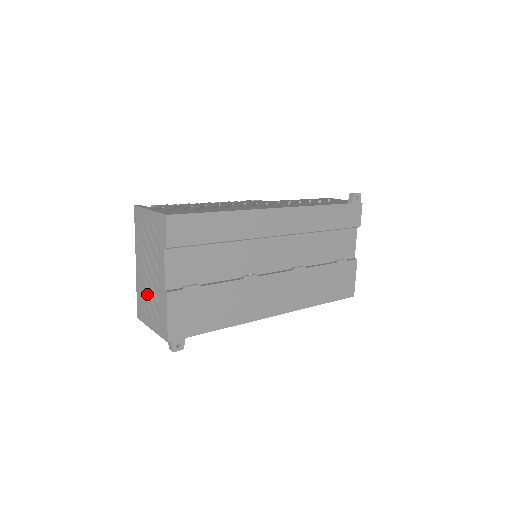
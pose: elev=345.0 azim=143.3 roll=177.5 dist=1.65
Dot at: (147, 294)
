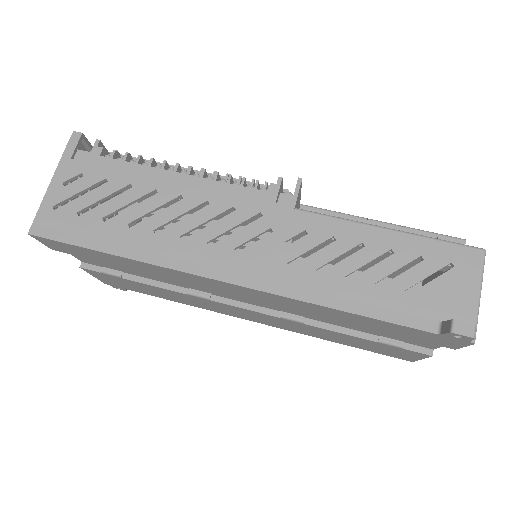
Dot at: occluded
